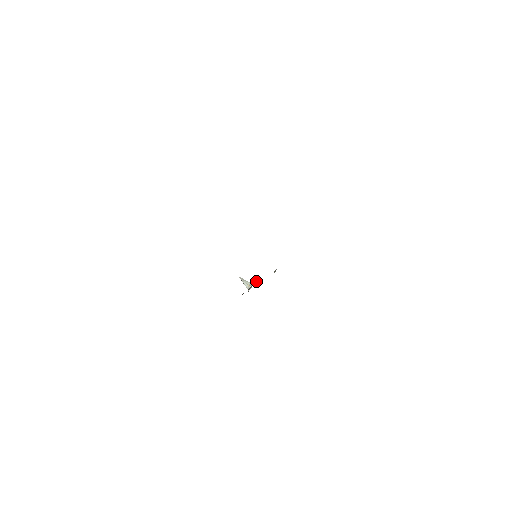
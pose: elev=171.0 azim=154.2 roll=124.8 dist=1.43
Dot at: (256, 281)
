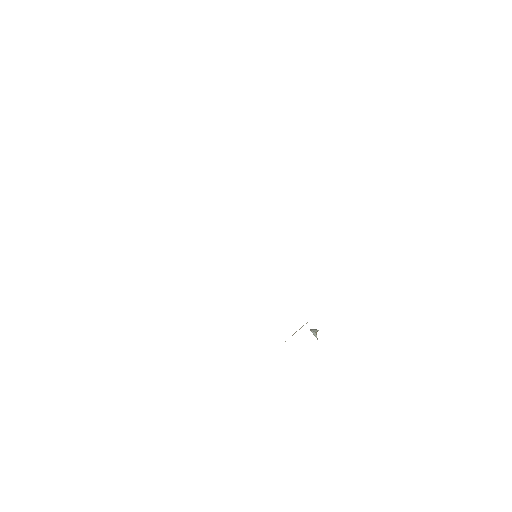
Dot at: occluded
